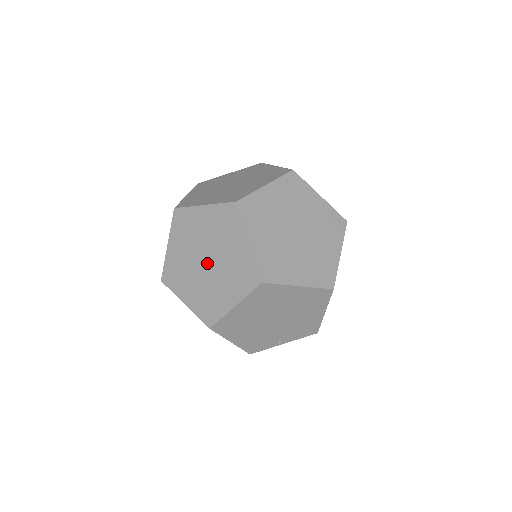
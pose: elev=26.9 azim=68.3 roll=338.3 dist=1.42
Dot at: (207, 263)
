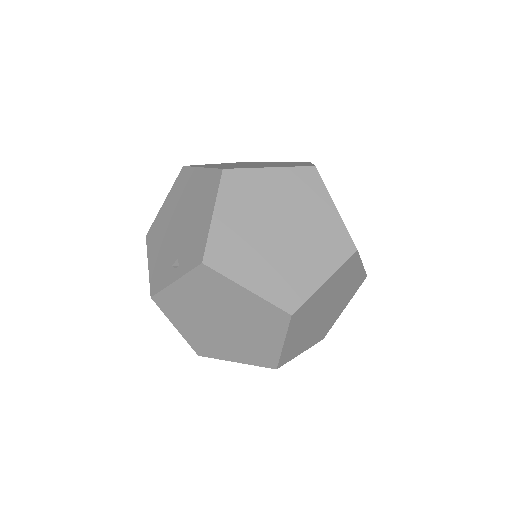
Dot at: (222, 325)
